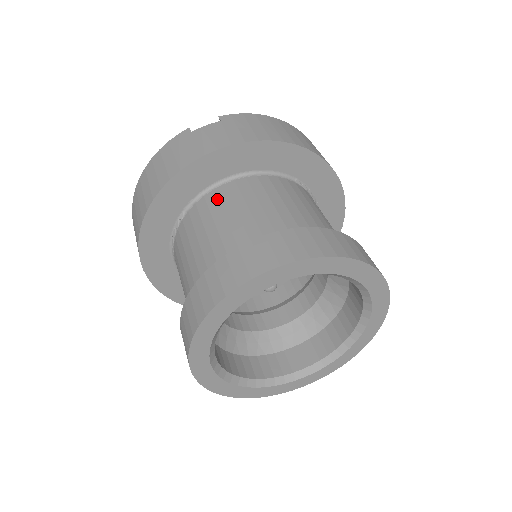
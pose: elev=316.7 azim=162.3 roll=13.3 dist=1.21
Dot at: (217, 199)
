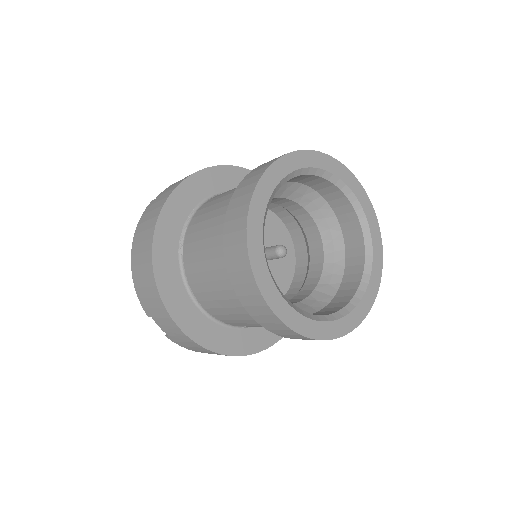
Dot at: occluded
